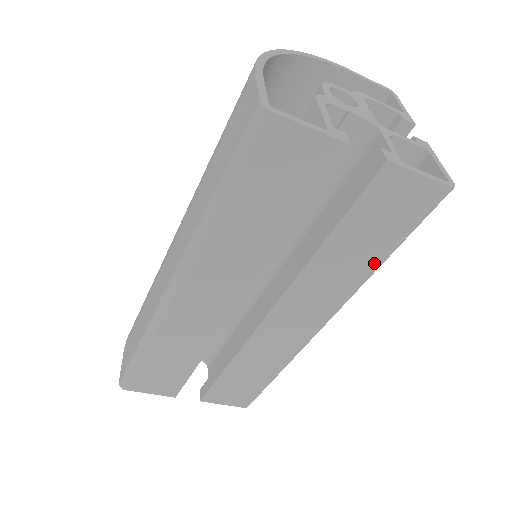
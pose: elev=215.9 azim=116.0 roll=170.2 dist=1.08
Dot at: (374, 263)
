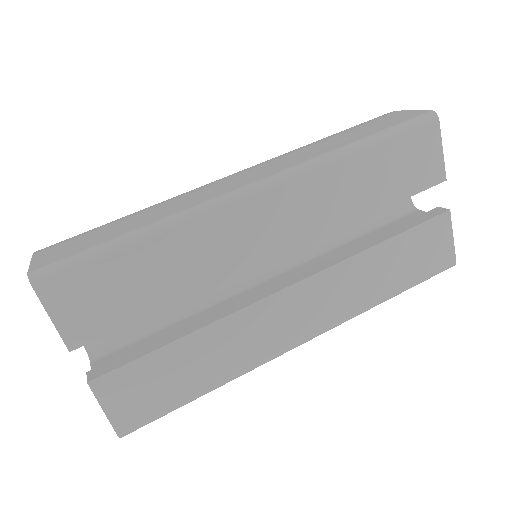
Dot at: (386, 293)
